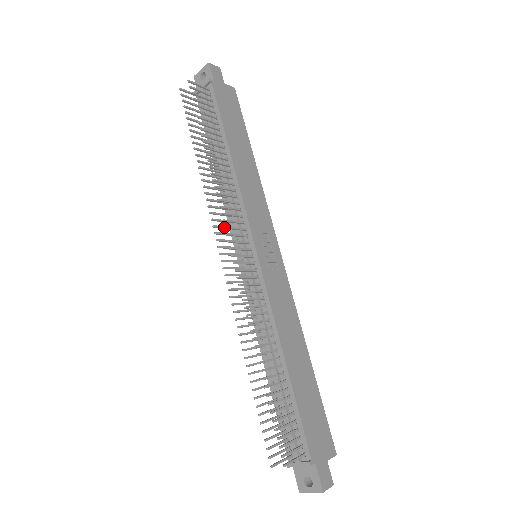
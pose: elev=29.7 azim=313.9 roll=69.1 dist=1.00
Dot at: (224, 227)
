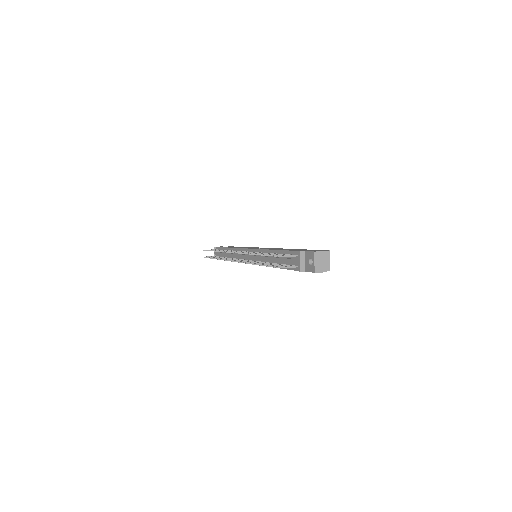
Dot at: (226, 252)
